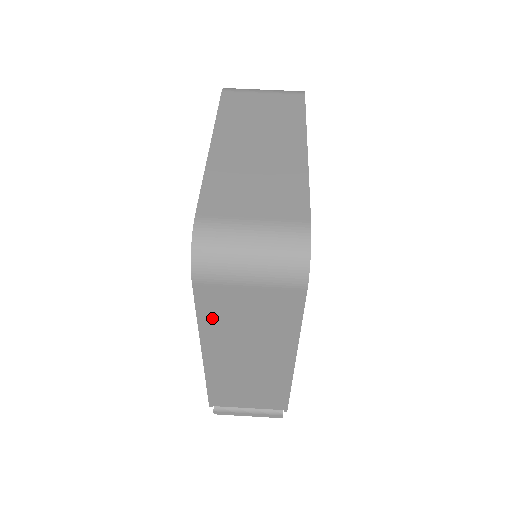
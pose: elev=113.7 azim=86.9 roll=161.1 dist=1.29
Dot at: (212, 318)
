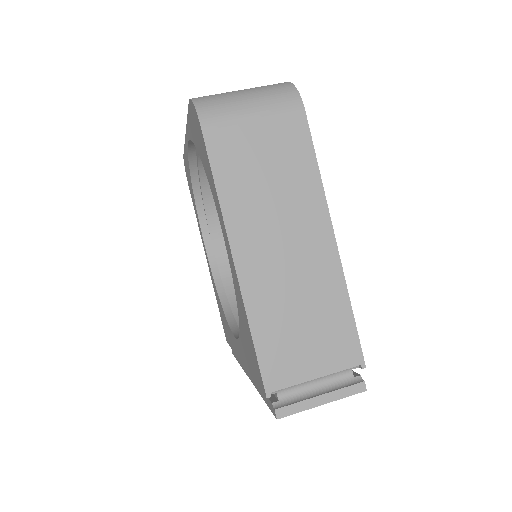
Dot at: (230, 181)
